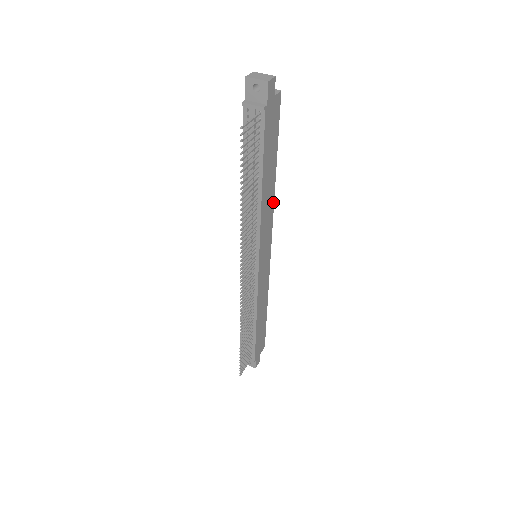
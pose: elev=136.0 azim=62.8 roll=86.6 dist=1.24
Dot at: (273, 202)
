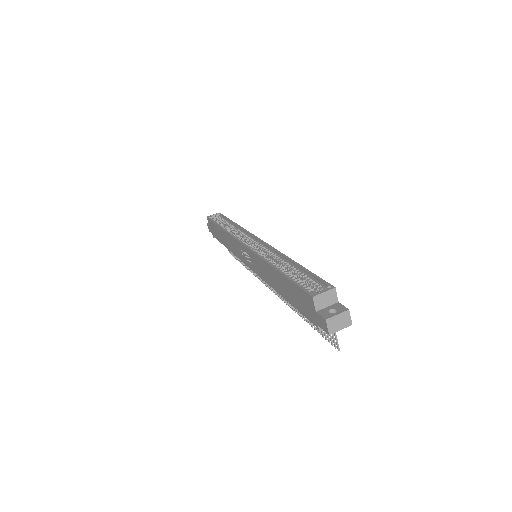
Dot at: (280, 253)
